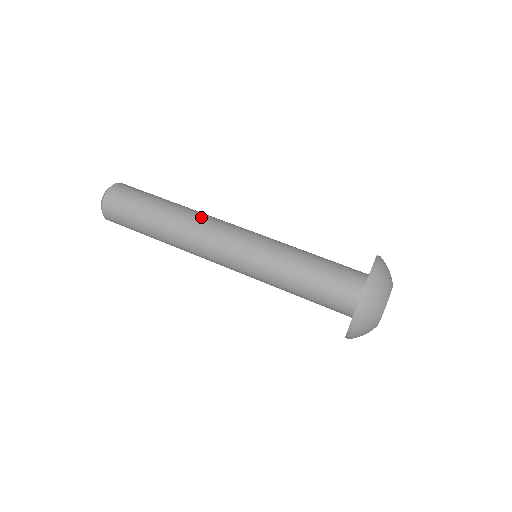
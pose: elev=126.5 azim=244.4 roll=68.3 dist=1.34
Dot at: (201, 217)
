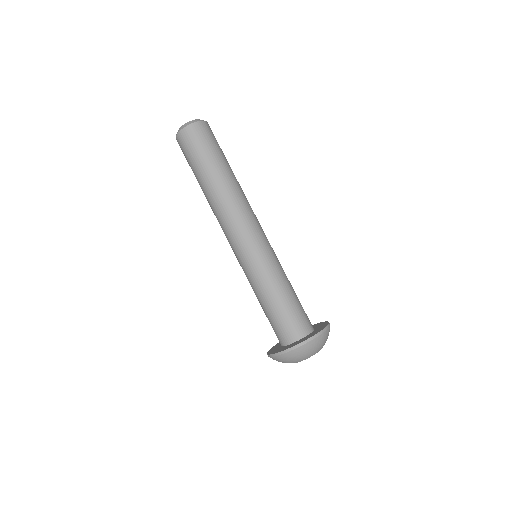
Dot at: (228, 207)
